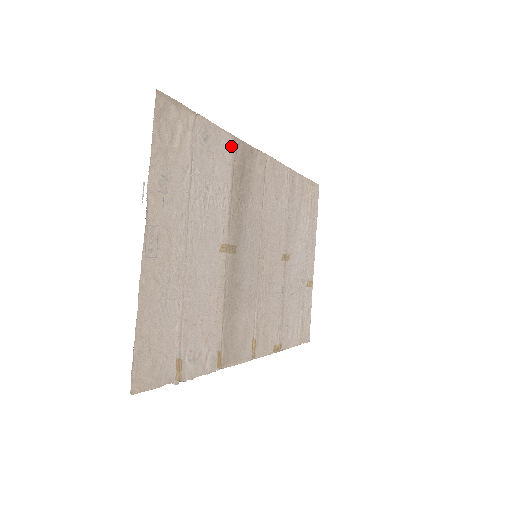
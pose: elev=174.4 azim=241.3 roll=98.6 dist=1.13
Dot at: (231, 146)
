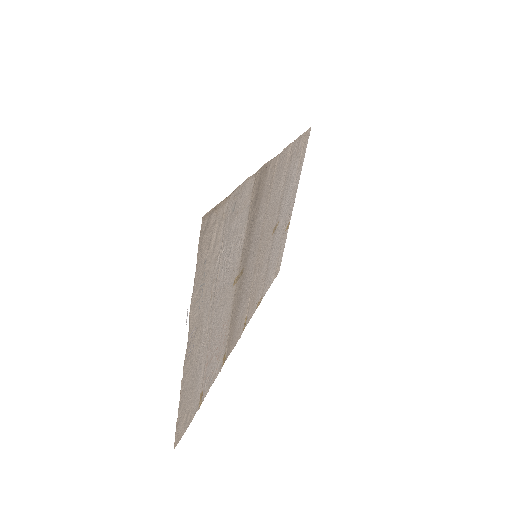
Dot at: (252, 186)
